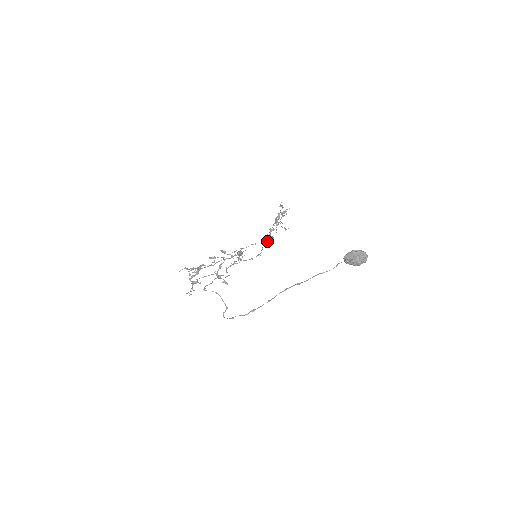
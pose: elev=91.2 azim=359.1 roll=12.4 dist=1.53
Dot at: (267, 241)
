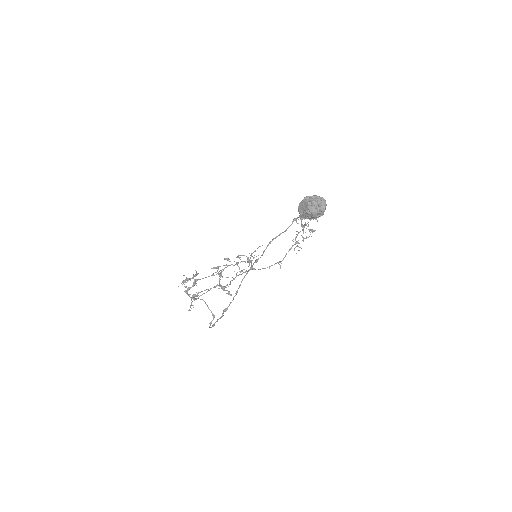
Dot at: (294, 248)
